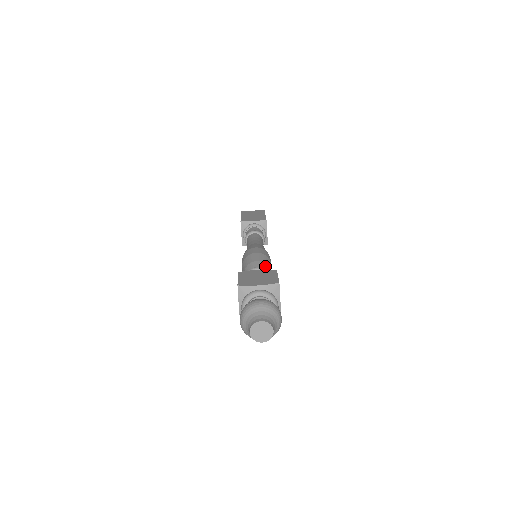
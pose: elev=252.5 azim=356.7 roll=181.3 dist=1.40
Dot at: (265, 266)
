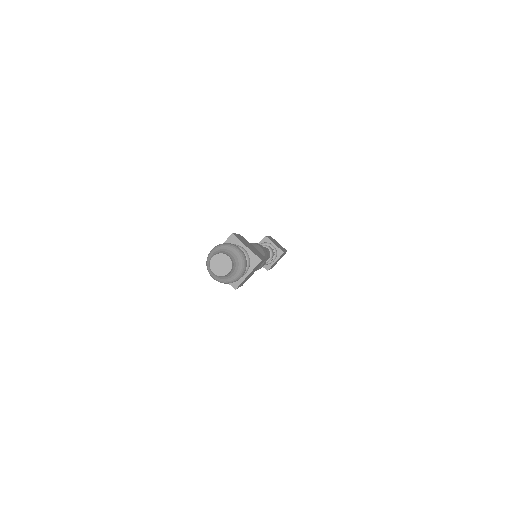
Dot at: occluded
